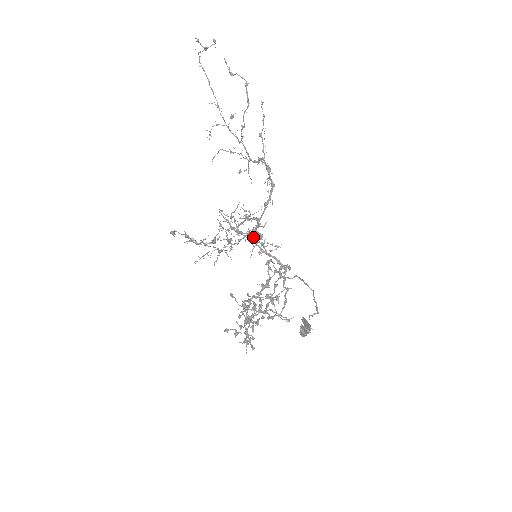
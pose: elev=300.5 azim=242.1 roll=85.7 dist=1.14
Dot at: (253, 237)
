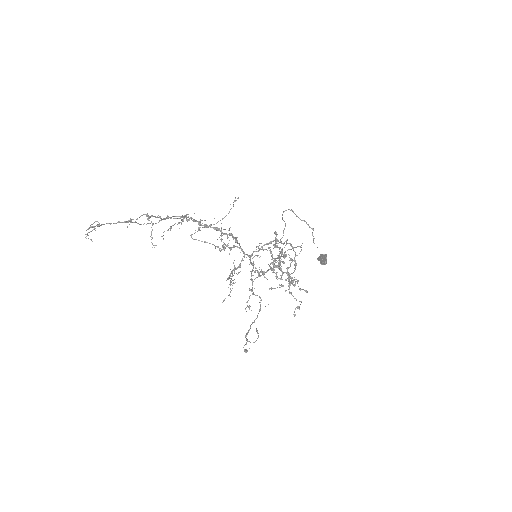
Dot at: (253, 266)
